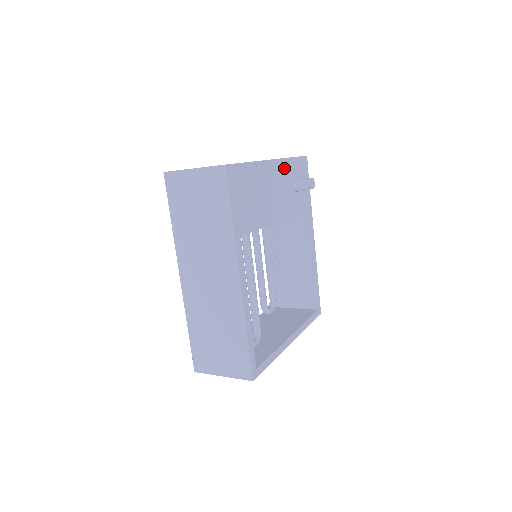
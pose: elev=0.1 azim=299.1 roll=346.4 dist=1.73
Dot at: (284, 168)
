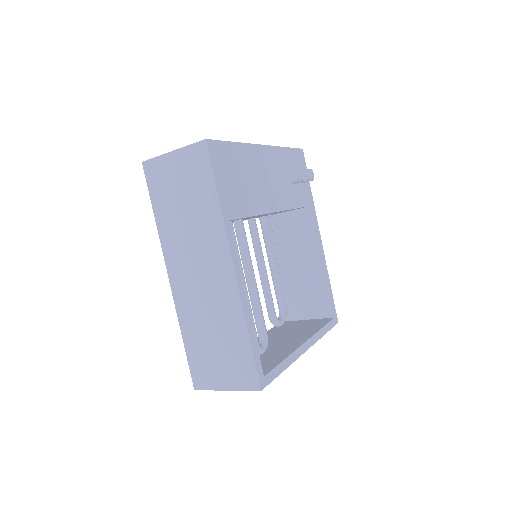
Dot at: (277, 157)
